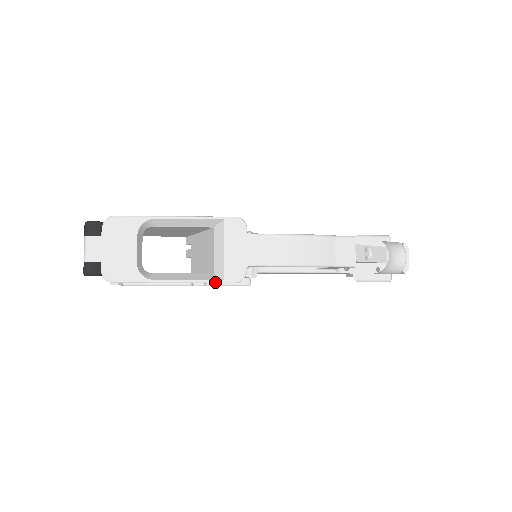
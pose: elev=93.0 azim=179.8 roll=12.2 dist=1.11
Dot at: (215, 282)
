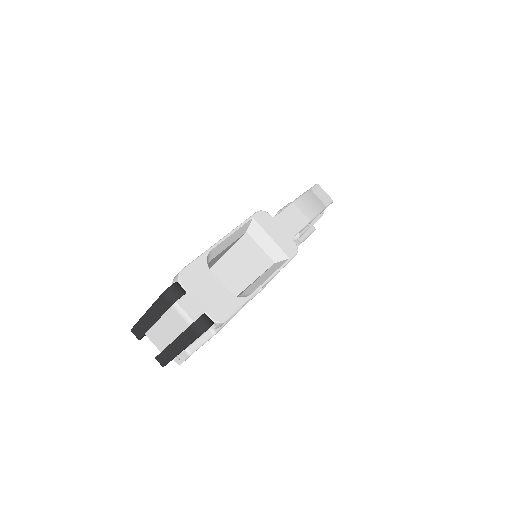
Dot at: (286, 264)
